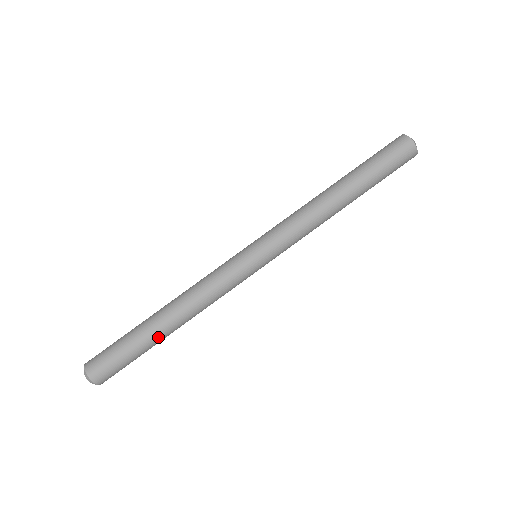
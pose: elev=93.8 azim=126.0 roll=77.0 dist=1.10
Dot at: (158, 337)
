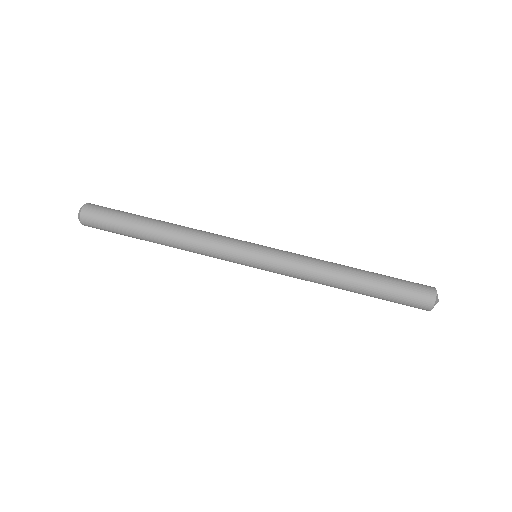
Dot at: (145, 240)
